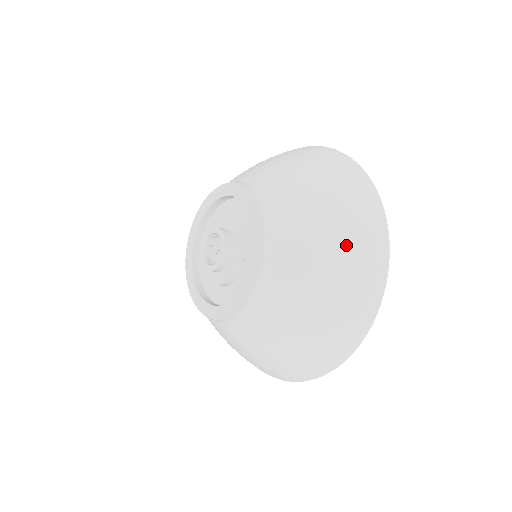
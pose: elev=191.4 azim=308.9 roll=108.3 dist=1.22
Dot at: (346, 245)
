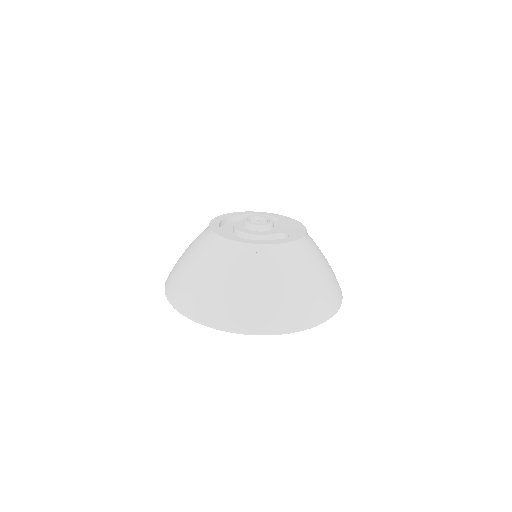
Dot at: (332, 277)
